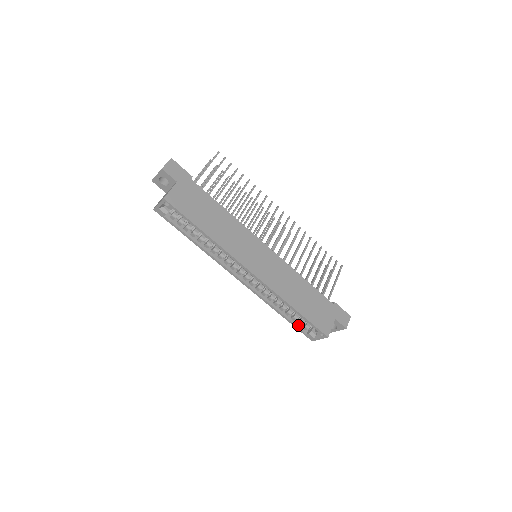
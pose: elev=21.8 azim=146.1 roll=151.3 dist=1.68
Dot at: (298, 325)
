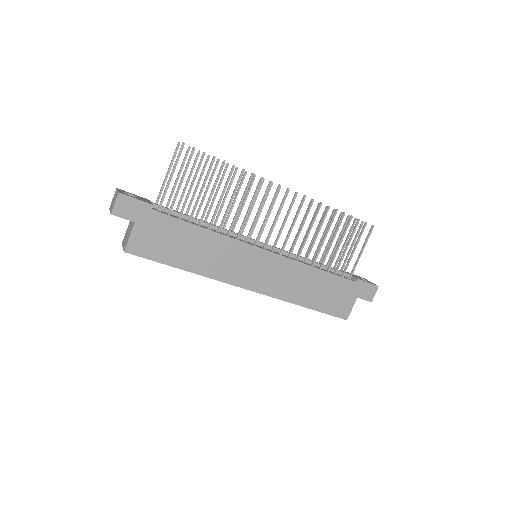
Dot at: occluded
